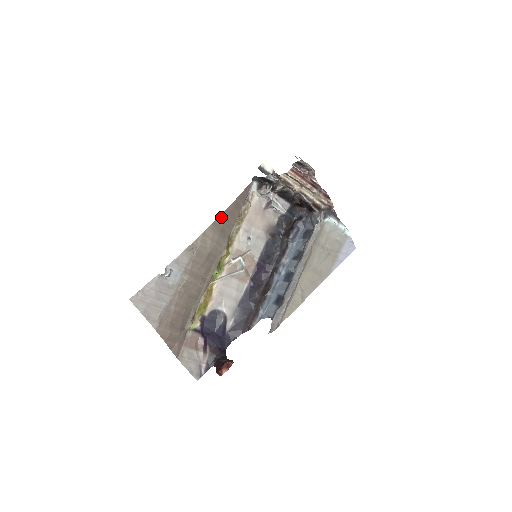
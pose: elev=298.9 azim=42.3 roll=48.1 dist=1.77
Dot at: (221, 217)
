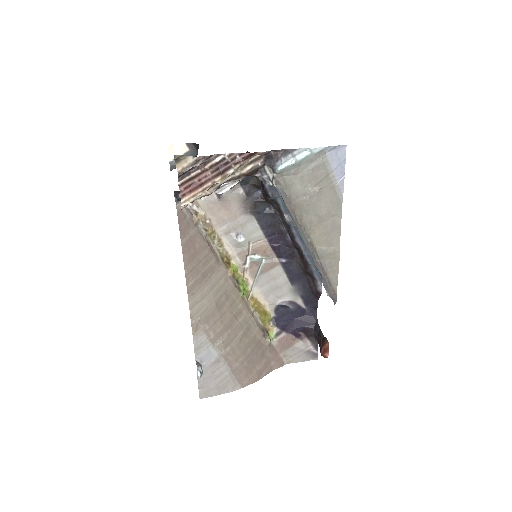
Dot at: (188, 276)
